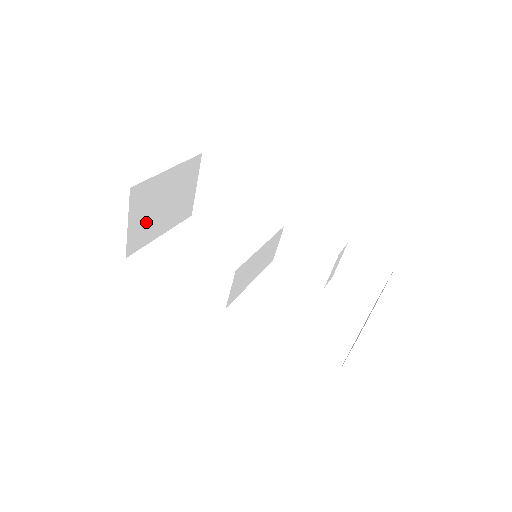
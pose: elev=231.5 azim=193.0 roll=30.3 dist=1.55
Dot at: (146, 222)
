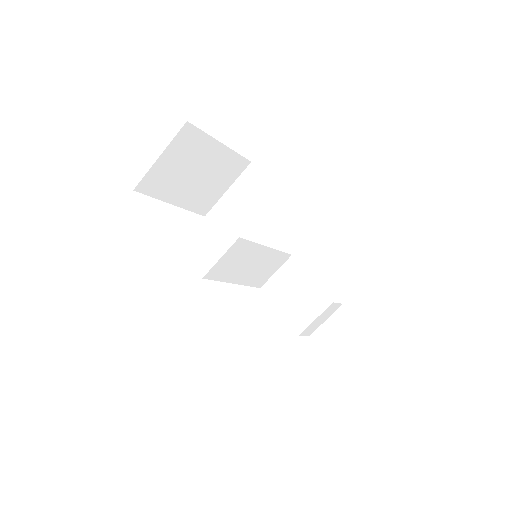
Dot at: (172, 174)
